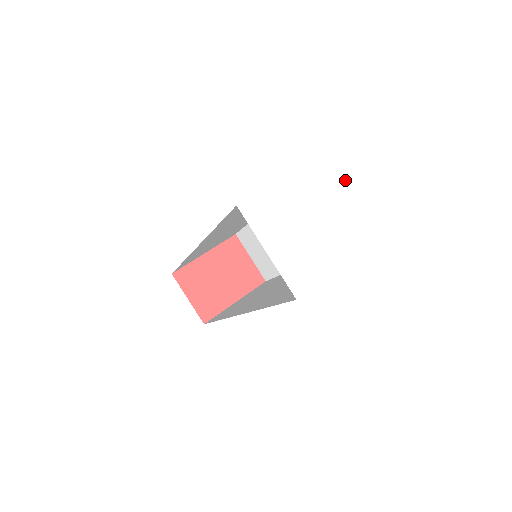
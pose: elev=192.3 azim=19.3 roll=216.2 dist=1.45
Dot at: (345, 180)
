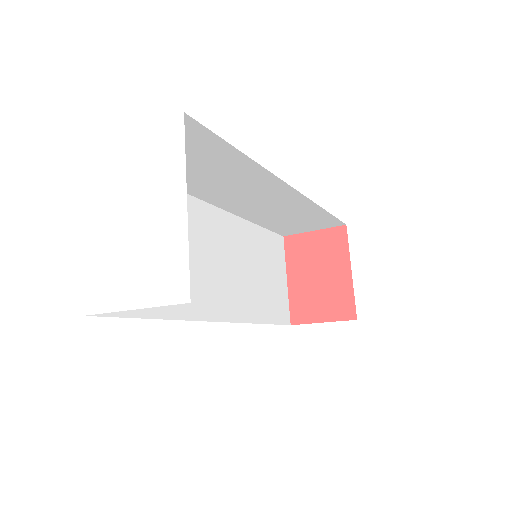
Dot at: (116, 163)
